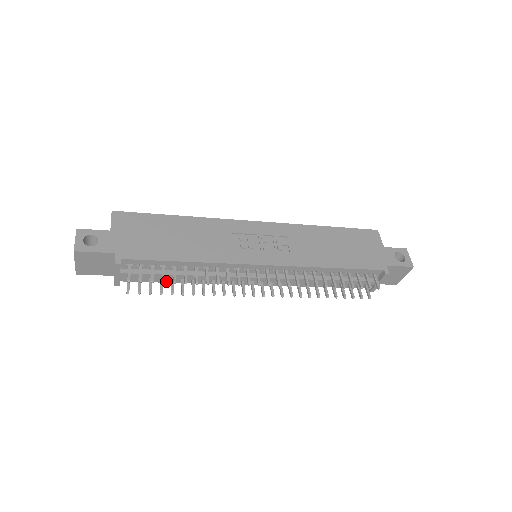
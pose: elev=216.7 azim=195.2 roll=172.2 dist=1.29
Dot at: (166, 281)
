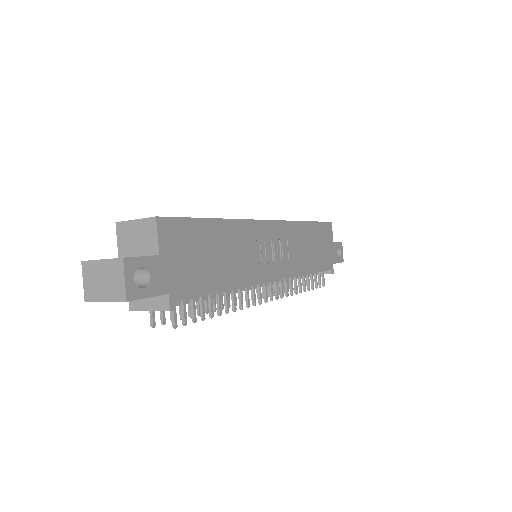
Dot at: occluded
